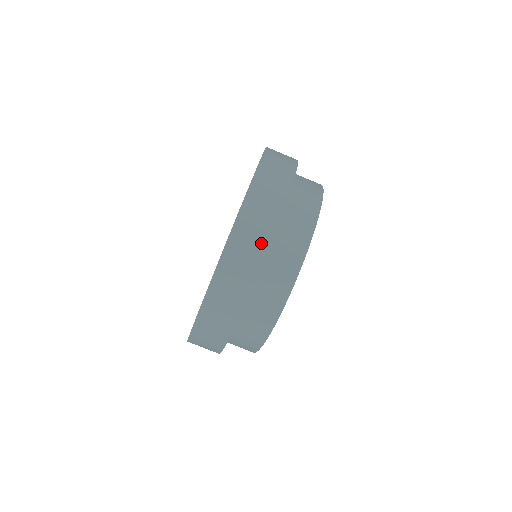
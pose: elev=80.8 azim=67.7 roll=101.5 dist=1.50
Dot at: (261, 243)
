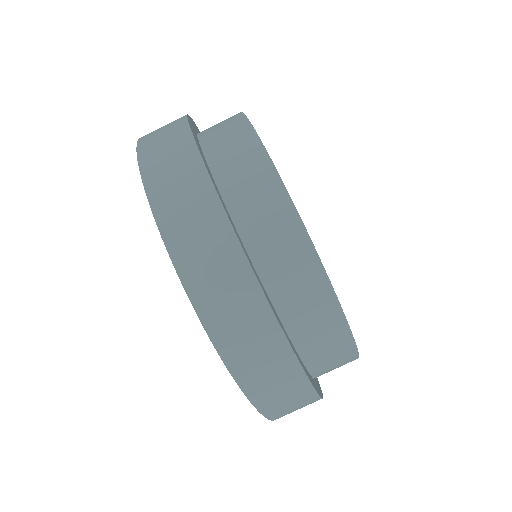
Dot at: (191, 170)
